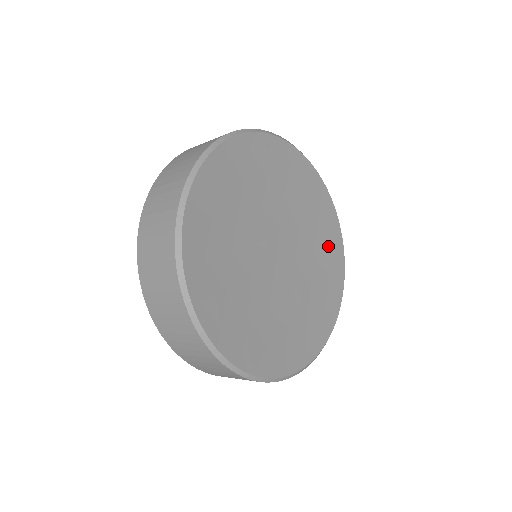
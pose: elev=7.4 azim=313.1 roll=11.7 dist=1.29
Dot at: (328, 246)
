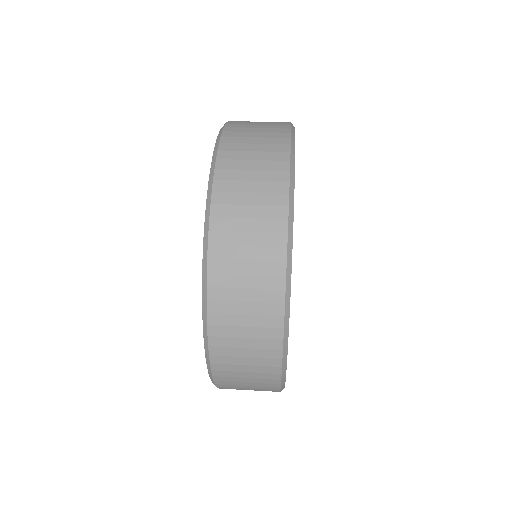
Dot at: occluded
